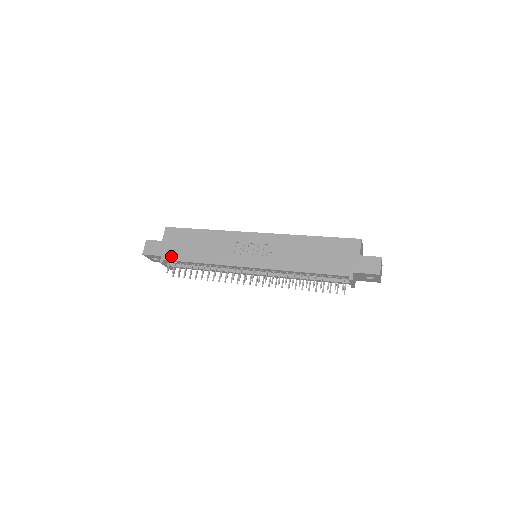
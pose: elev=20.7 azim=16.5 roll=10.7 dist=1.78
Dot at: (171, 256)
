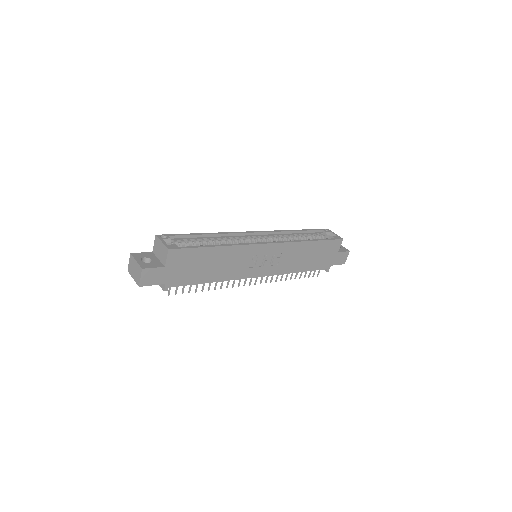
Dot at: (179, 282)
